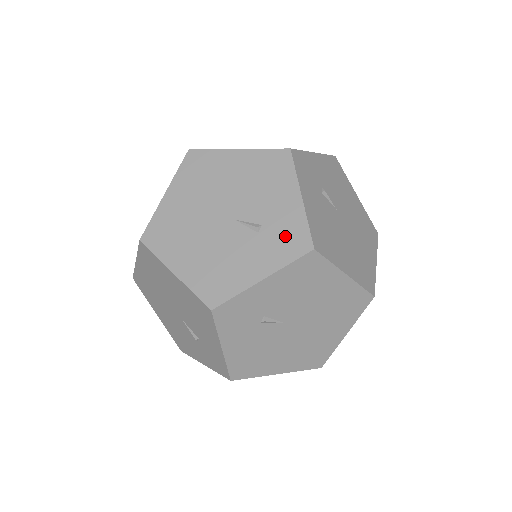
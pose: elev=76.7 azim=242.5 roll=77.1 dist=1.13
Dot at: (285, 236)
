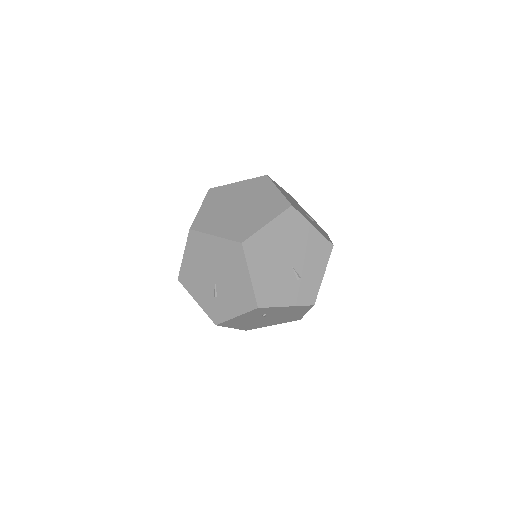
Dot at: (307, 291)
